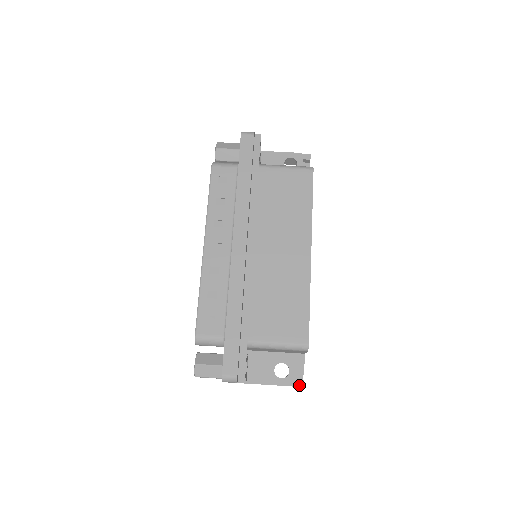
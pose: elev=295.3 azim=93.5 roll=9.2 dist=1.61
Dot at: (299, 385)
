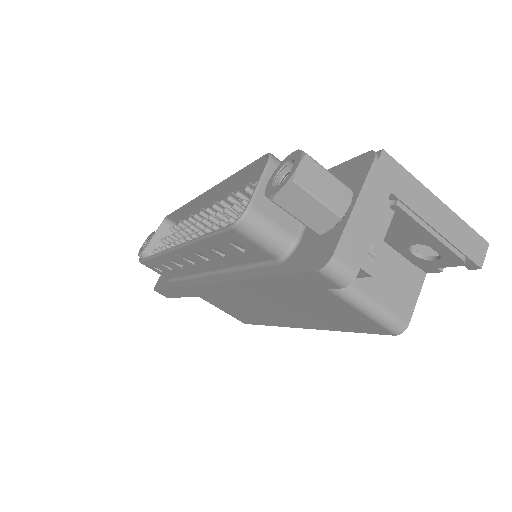
Dot at: occluded
